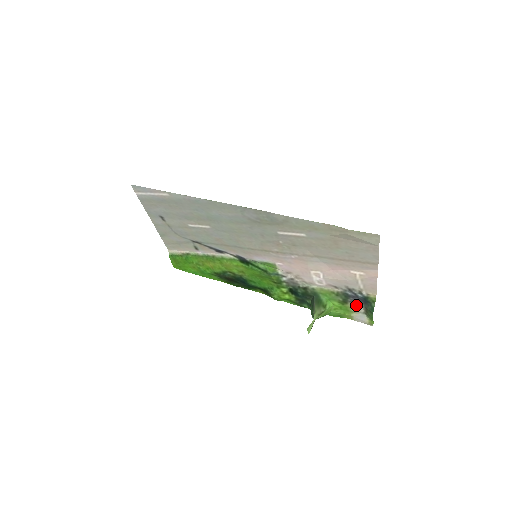
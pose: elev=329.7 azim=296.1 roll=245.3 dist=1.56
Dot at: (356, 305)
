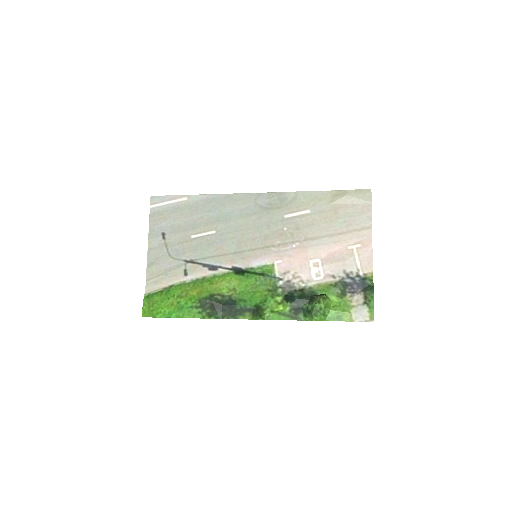
Dot at: (354, 295)
